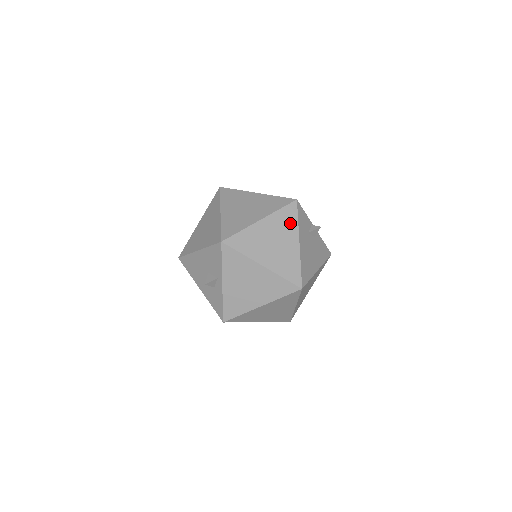
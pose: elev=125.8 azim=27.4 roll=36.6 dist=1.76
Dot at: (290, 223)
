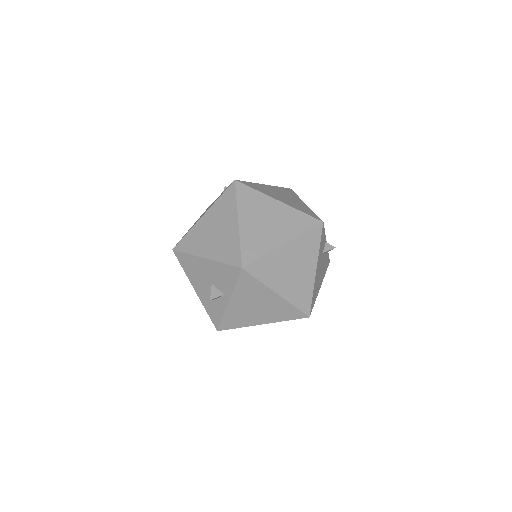
Dot at: (312, 248)
